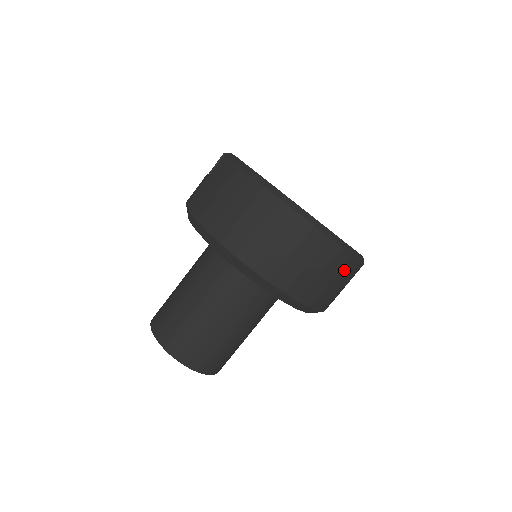
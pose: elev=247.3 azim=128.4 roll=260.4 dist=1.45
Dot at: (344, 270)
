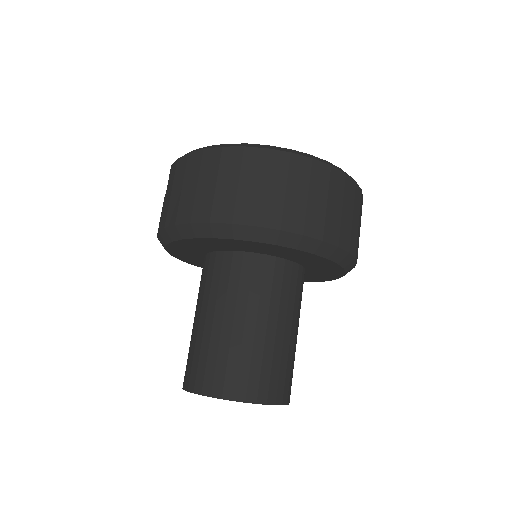
Dot at: (348, 194)
